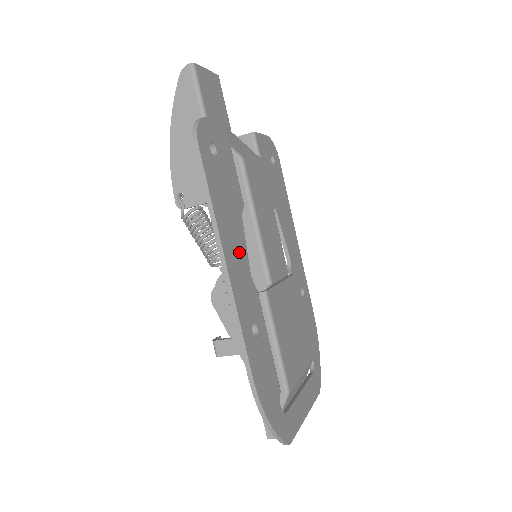
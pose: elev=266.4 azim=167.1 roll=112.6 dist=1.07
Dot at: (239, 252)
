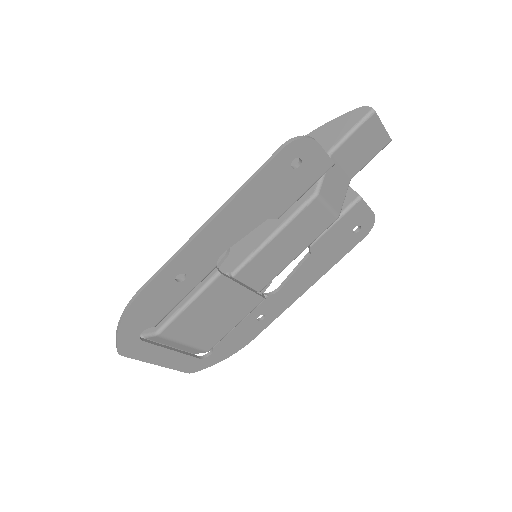
Dot at: (232, 232)
